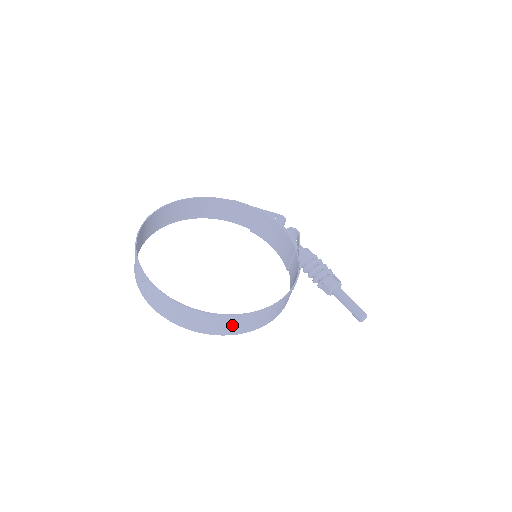
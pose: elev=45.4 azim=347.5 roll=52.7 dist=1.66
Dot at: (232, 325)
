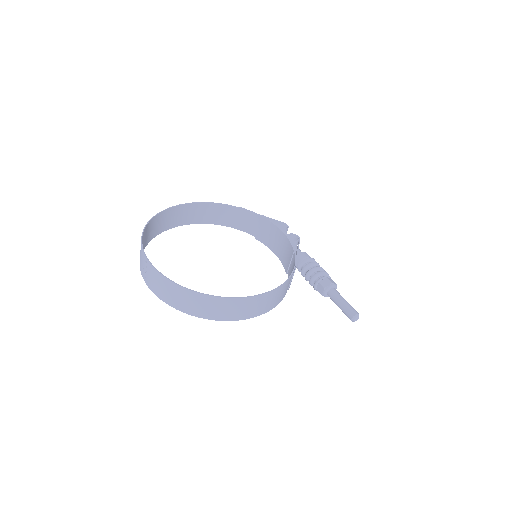
Dot at: (223, 309)
